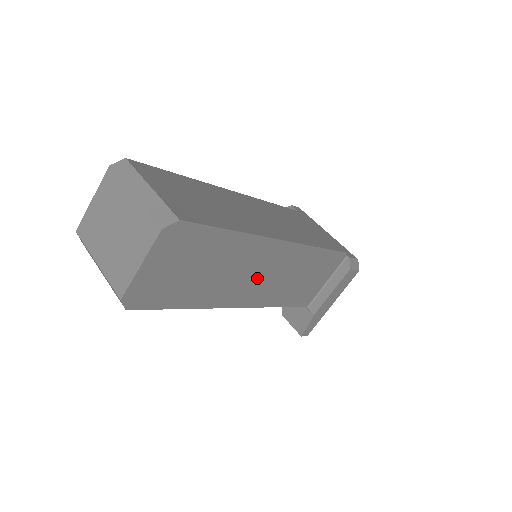
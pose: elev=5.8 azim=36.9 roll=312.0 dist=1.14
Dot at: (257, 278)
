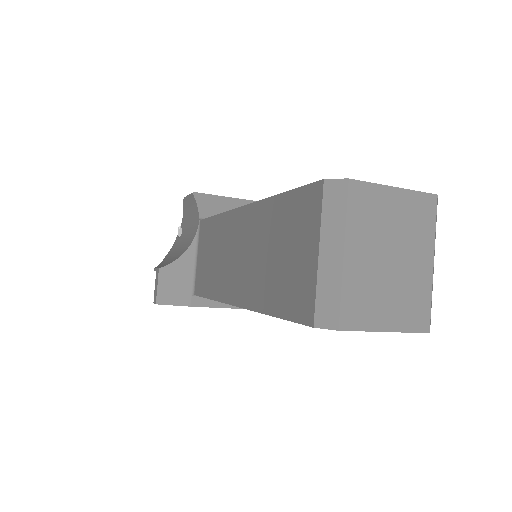
Dot at: occluded
